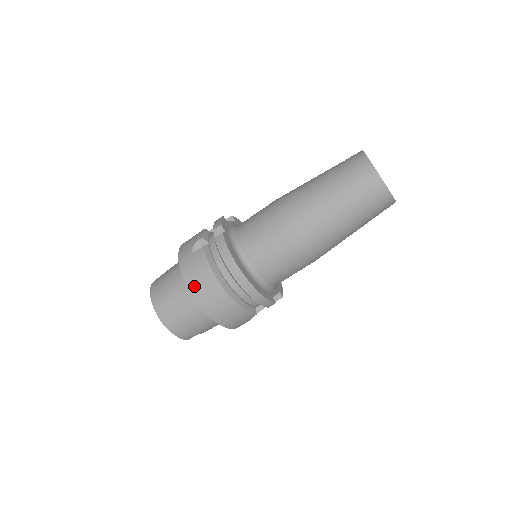
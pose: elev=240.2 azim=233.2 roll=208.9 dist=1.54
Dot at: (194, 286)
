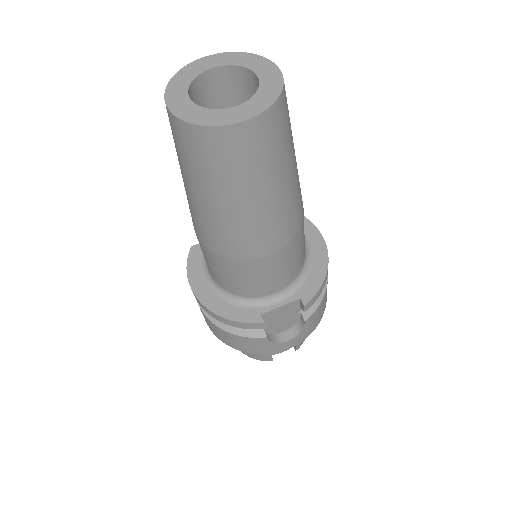
Dot at: occluded
